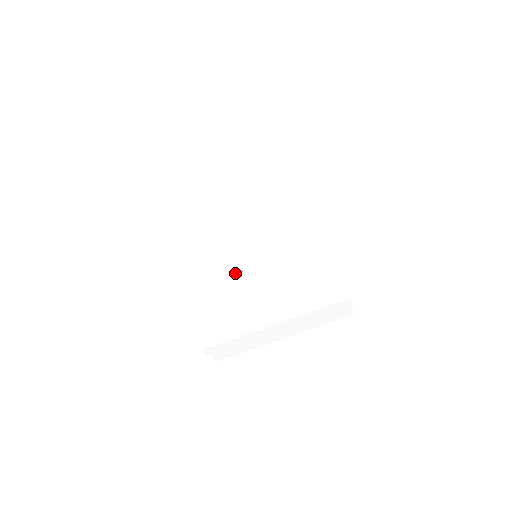
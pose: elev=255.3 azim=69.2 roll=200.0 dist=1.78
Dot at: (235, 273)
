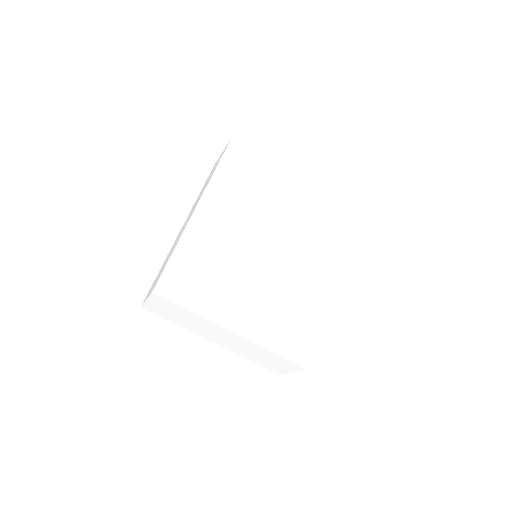
Dot at: (237, 256)
